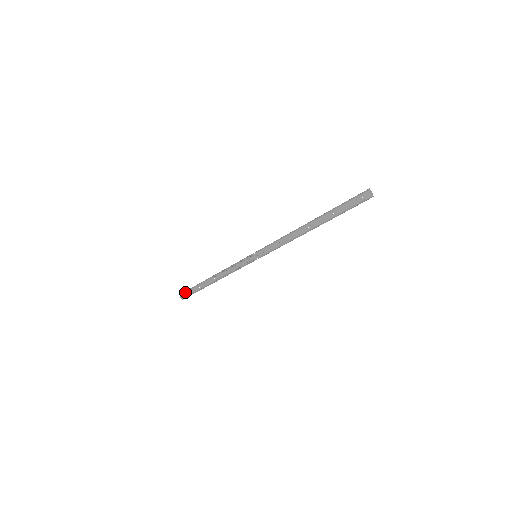
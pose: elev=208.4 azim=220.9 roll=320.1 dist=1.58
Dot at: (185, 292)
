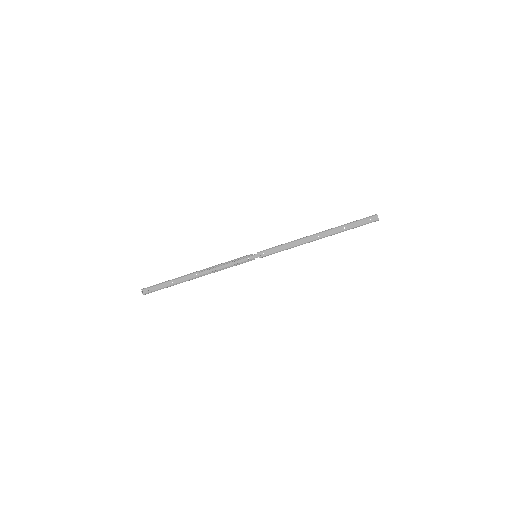
Dot at: (150, 287)
